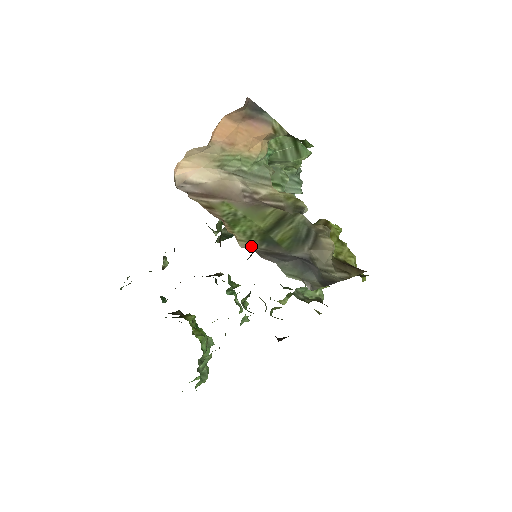
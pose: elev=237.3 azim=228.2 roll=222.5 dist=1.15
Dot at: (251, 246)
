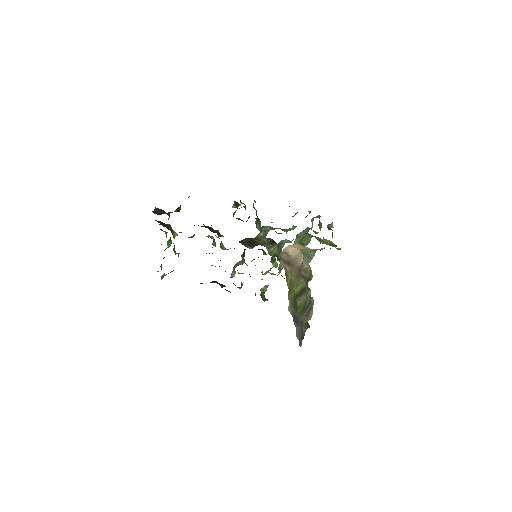
Dot at: (291, 309)
